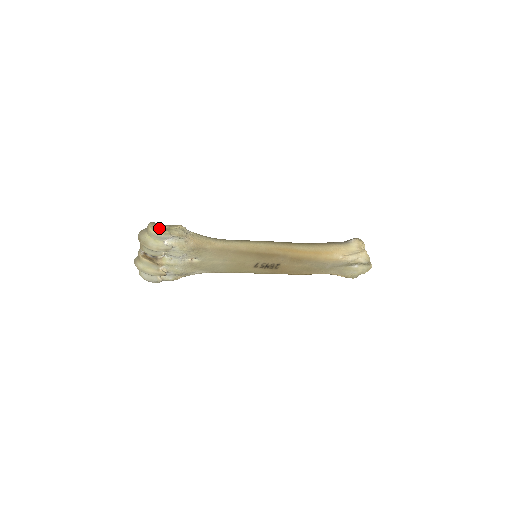
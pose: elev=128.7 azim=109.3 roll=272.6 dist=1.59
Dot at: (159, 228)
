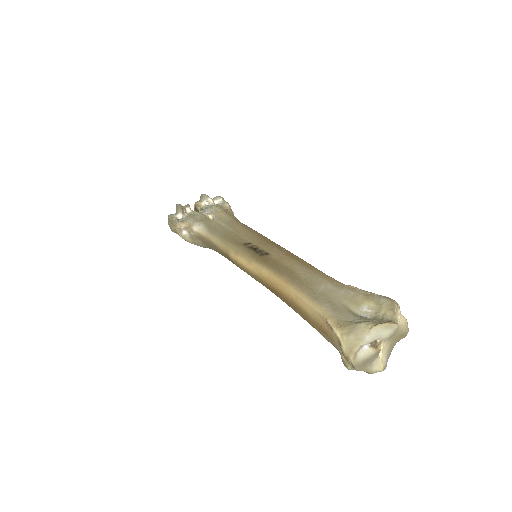
Dot at: occluded
